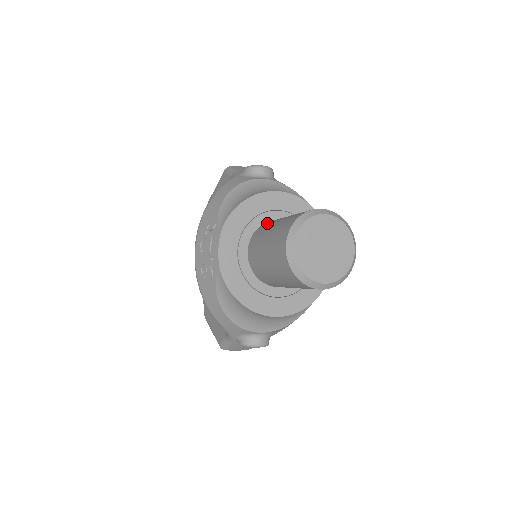
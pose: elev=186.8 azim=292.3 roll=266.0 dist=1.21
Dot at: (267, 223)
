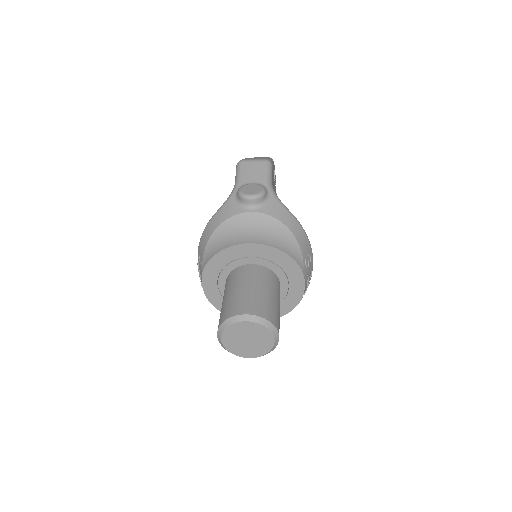
Dot at: (234, 275)
